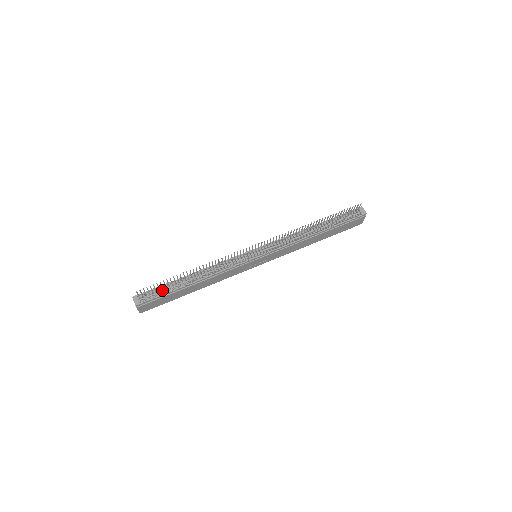
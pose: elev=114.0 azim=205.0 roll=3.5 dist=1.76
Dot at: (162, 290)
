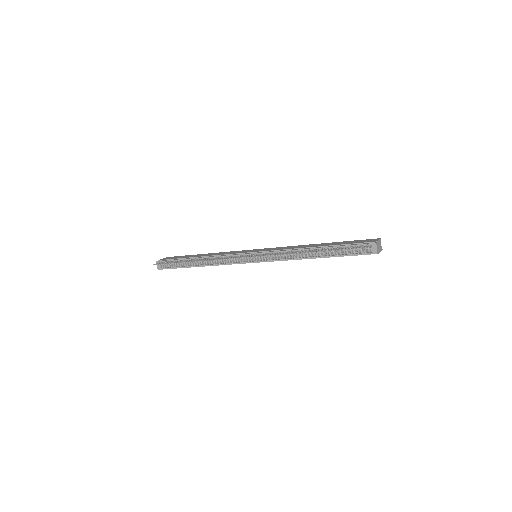
Dot at: (176, 264)
